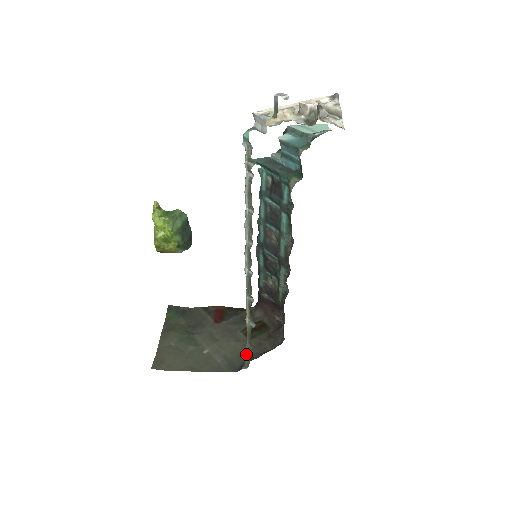
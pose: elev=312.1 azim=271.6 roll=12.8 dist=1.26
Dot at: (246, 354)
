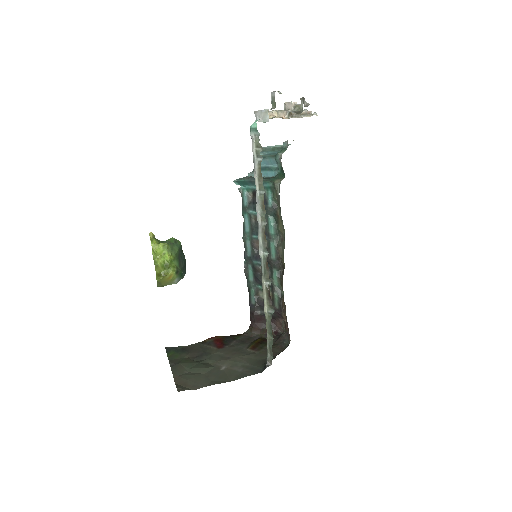
Dot at: (267, 350)
